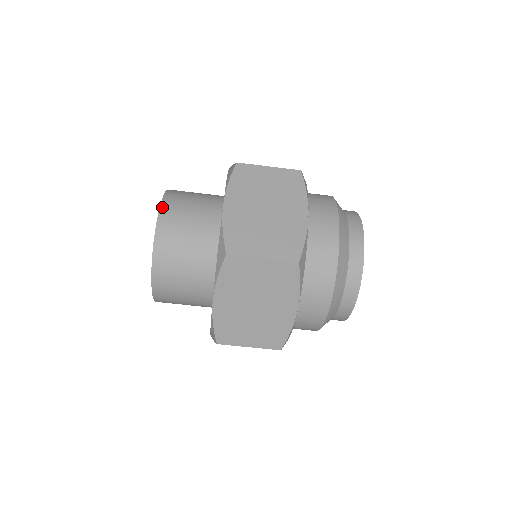
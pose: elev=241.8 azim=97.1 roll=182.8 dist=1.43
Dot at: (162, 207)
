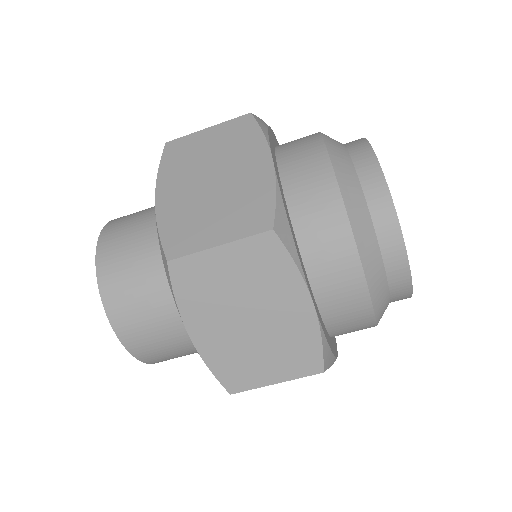
Dot at: (100, 240)
